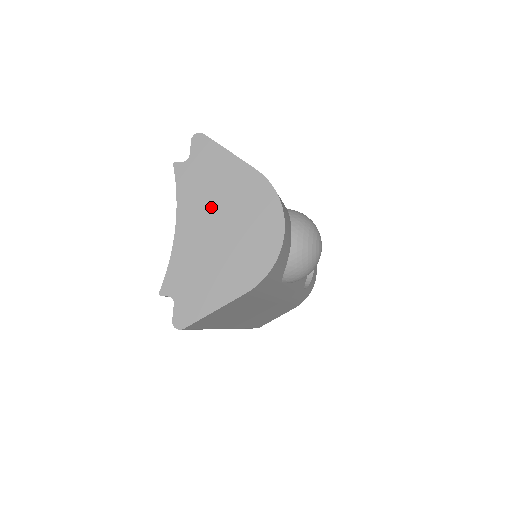
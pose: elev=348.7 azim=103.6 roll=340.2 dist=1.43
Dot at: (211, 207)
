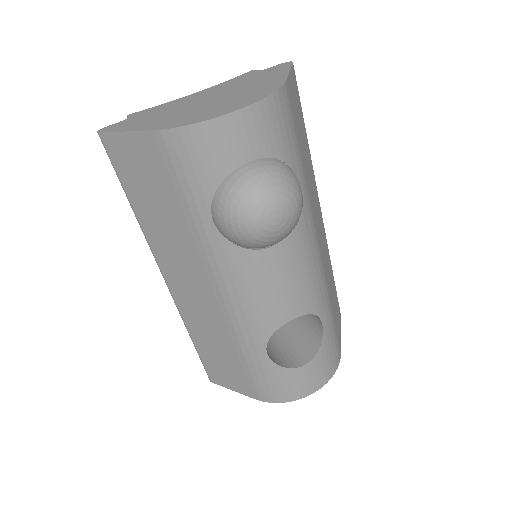
Dot at: (228, 90)
